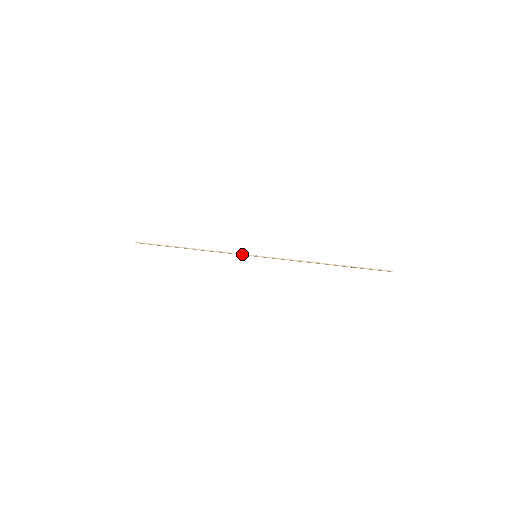
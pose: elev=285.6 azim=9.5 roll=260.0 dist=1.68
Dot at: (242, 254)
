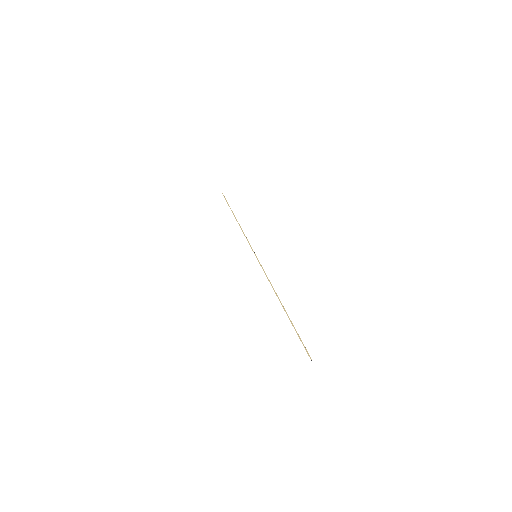
Dot at: (251, 247)
